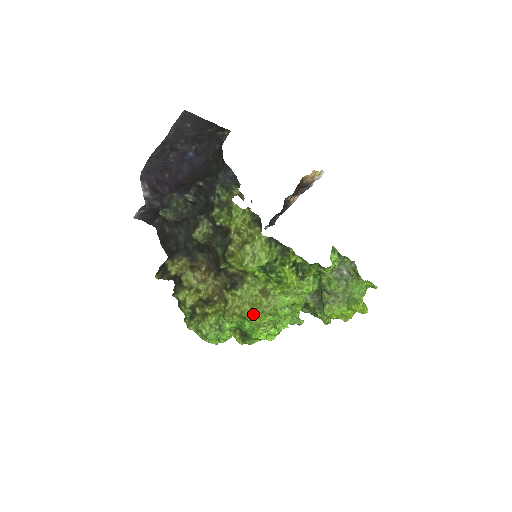
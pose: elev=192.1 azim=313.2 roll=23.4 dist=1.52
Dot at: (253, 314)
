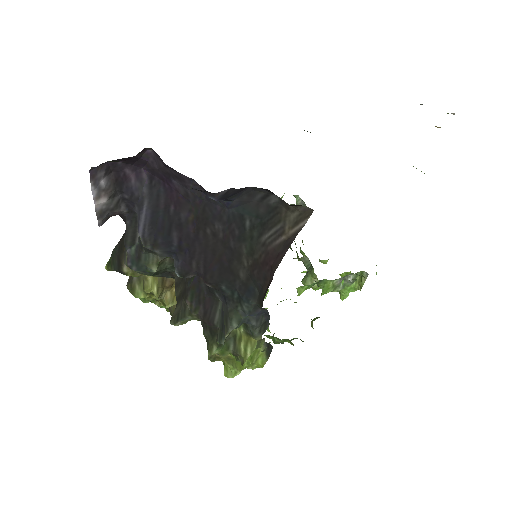
Dot at: occluded
